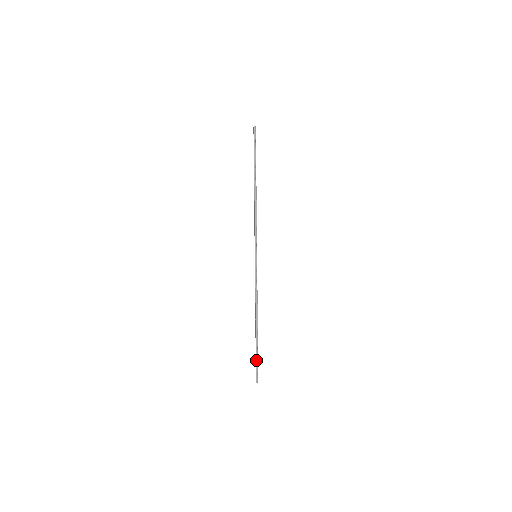
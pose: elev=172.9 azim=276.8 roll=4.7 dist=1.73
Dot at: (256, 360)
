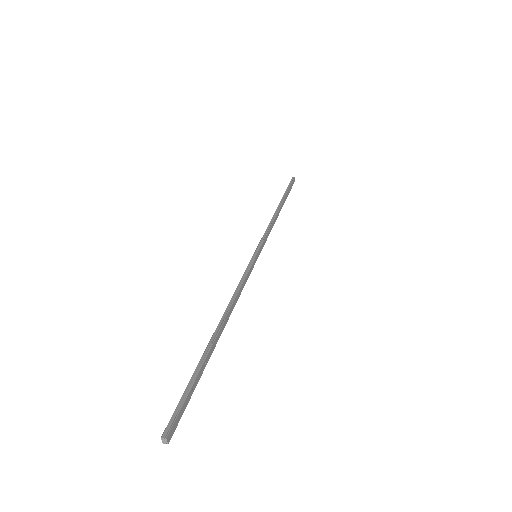
Dot at: (186, 387)
